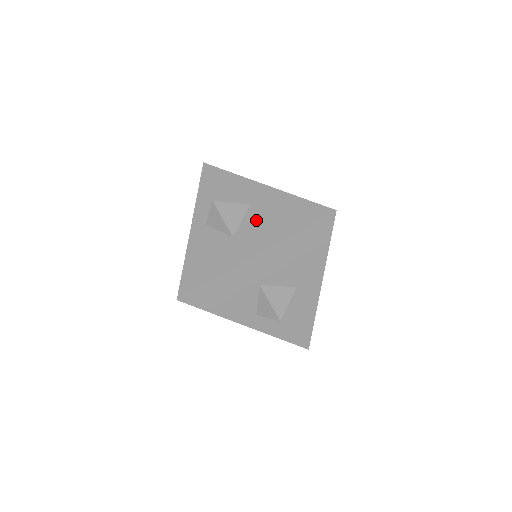
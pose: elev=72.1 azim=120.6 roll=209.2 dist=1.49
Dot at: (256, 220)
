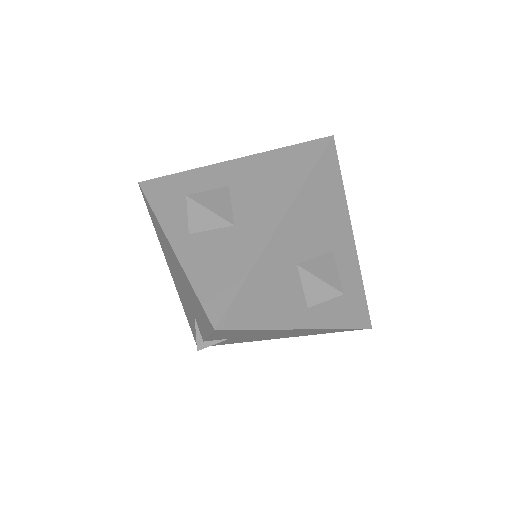
Dot at: (249, 194)
